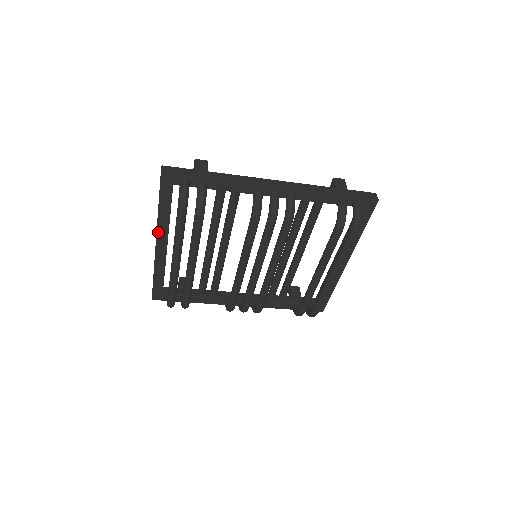
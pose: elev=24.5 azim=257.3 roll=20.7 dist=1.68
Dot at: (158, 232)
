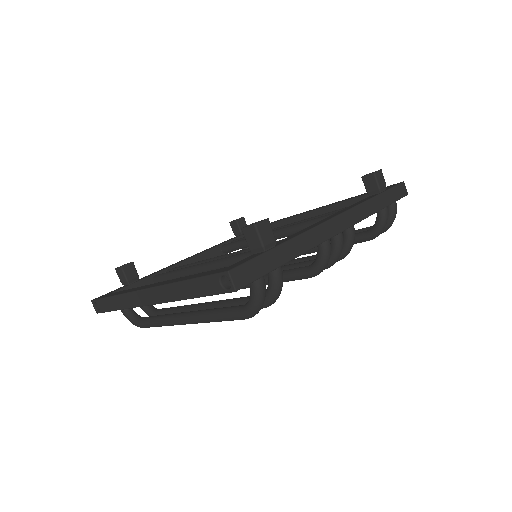
Dot at: (166, 302)
